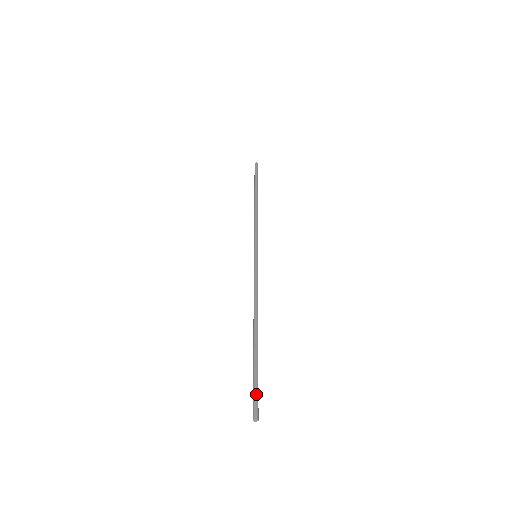
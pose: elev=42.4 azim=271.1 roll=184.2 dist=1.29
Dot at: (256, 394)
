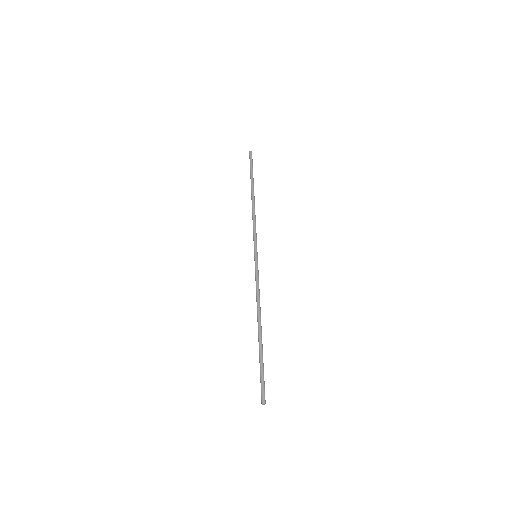
Dot at: (262, 384)
